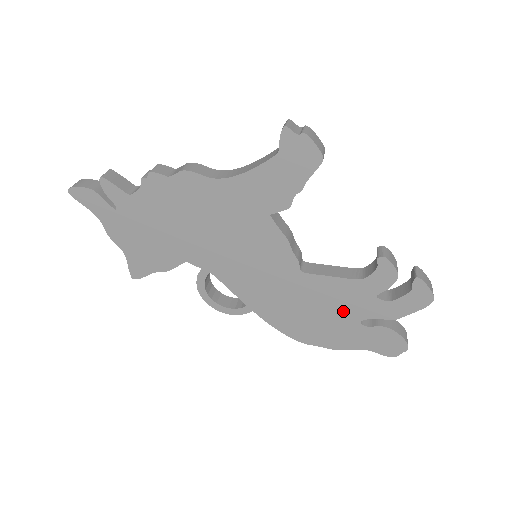
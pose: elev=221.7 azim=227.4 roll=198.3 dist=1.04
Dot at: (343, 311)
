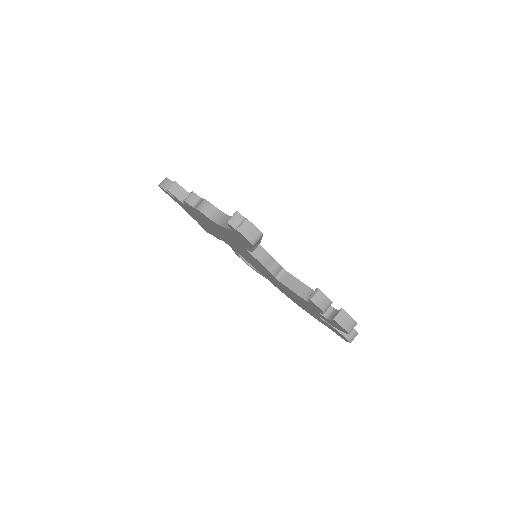
Dot at: (307, 307)
